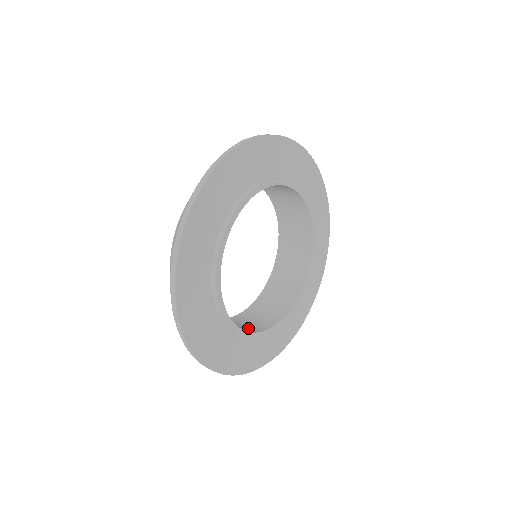
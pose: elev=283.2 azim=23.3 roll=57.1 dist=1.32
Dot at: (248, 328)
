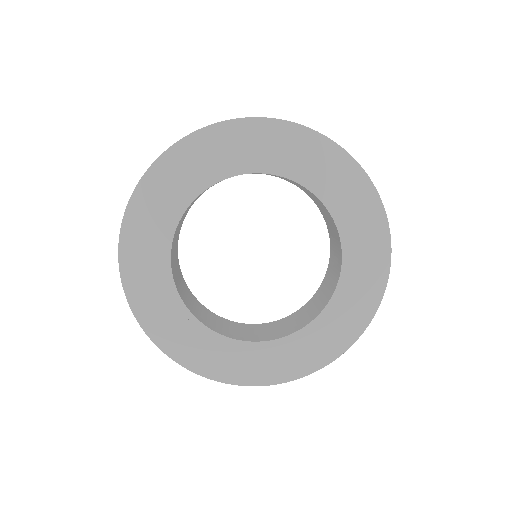
Dot at: (184, 295)
